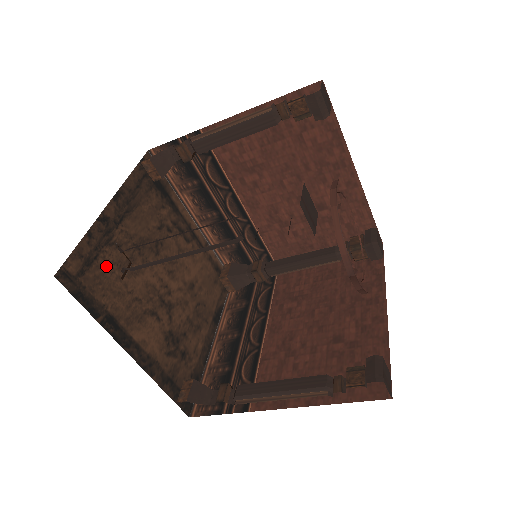
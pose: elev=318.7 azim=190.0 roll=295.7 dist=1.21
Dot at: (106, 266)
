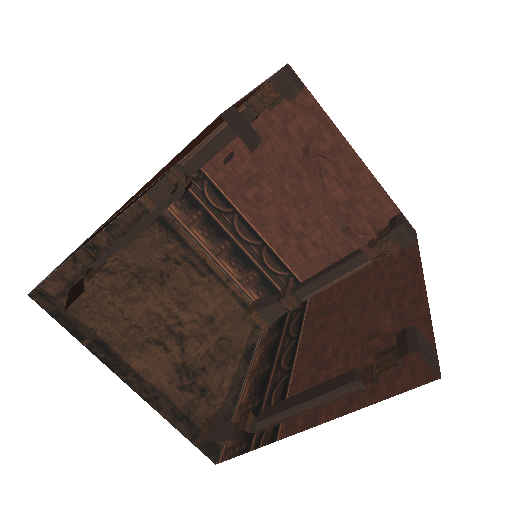
Dot at: (95, 291)
